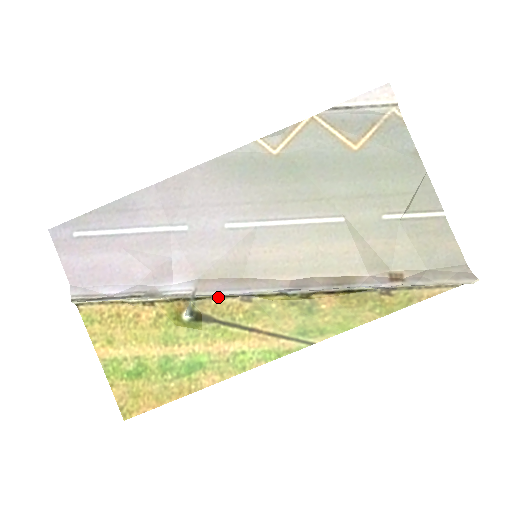
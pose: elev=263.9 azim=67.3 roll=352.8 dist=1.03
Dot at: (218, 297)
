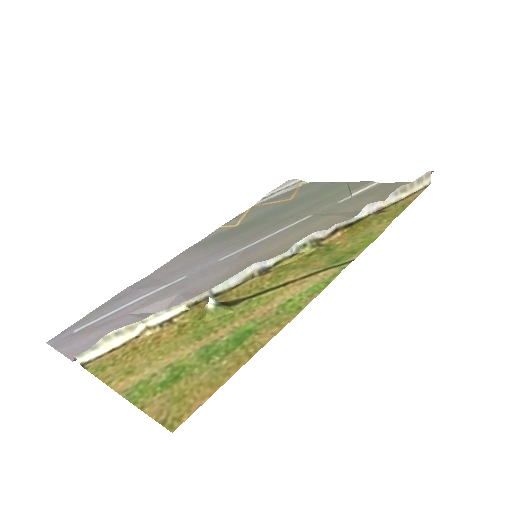
Dot at: (237, 286)
